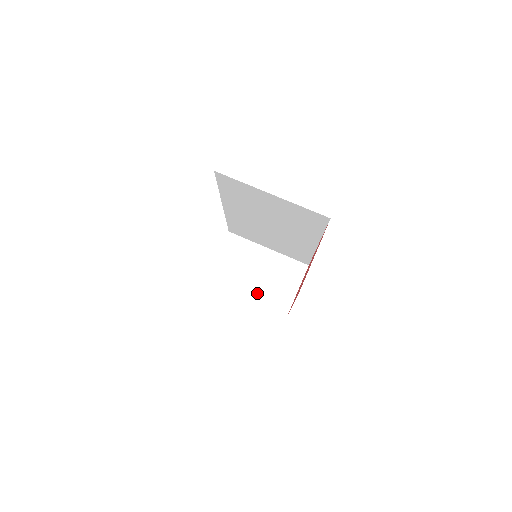
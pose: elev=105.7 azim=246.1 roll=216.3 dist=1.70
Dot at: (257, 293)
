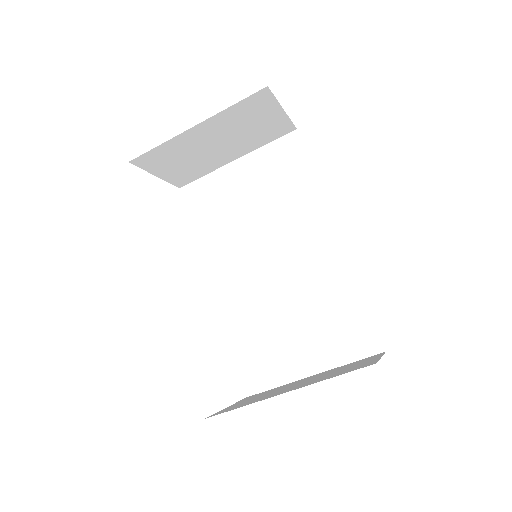
Dot at: (240, 149)
